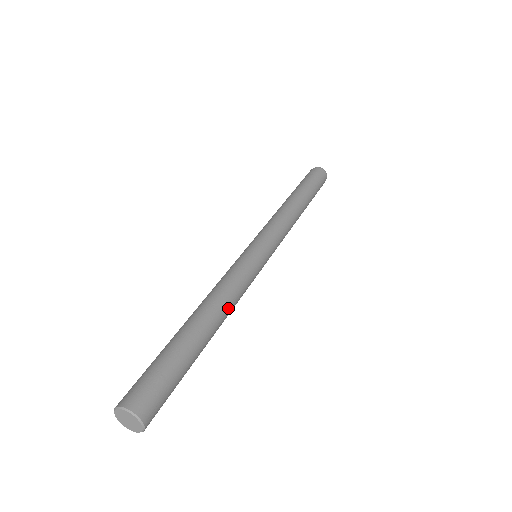
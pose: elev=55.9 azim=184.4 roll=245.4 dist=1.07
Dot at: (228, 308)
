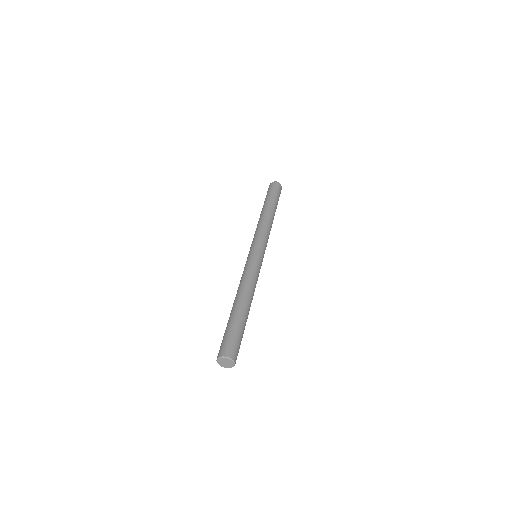
Dot at: (248, 289)
